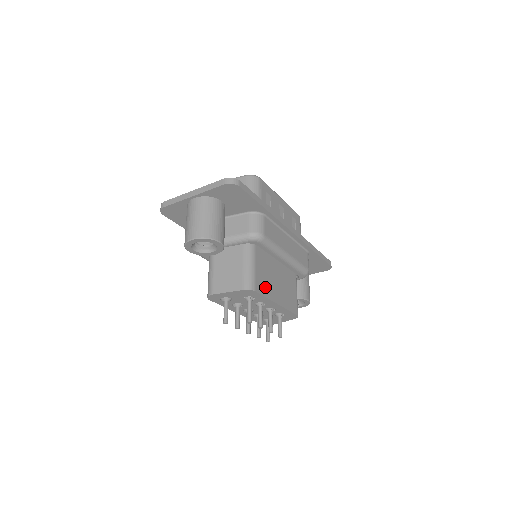
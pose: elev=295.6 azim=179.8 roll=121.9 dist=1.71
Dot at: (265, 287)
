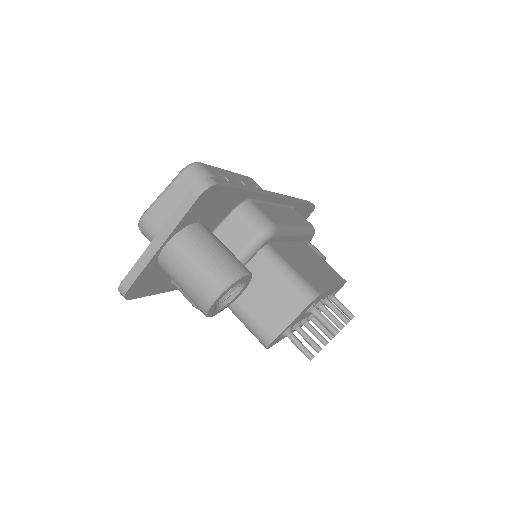
Dot at: (316, 281)
